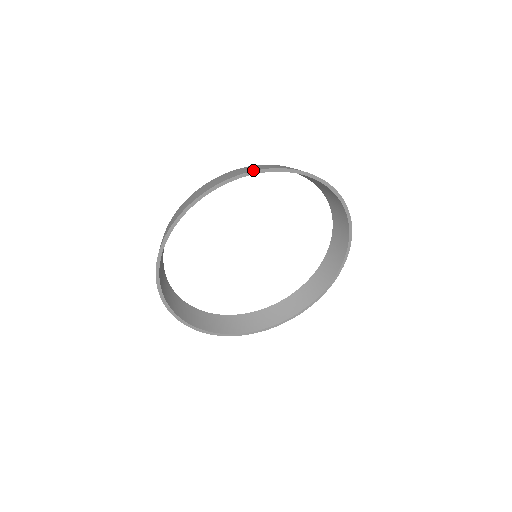
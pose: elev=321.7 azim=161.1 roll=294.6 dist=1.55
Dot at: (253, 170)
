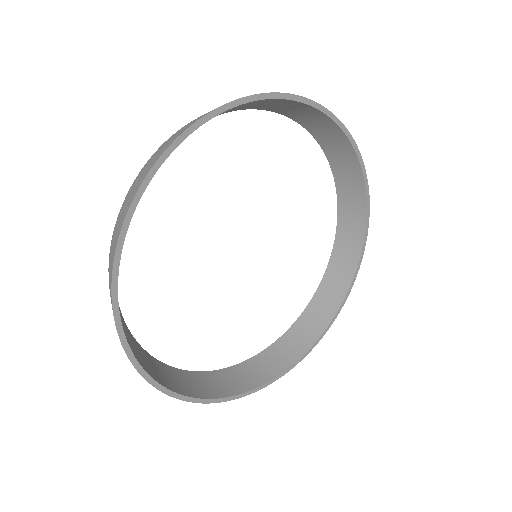
Dot at: (150, 167)
